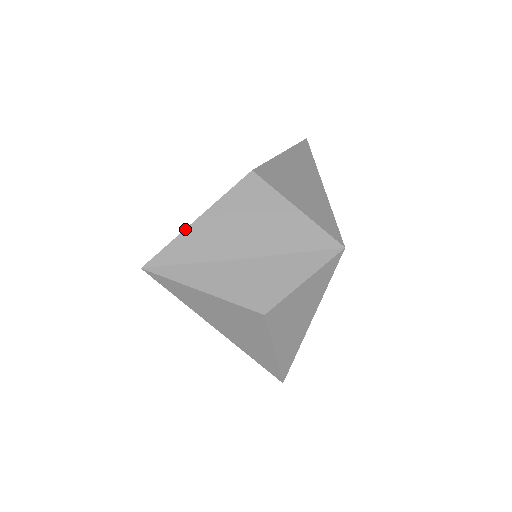
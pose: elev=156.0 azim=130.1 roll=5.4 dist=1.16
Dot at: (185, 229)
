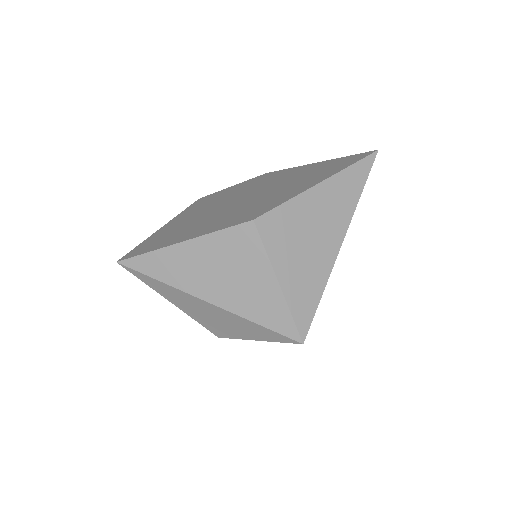
Dot at: (165, 247)
